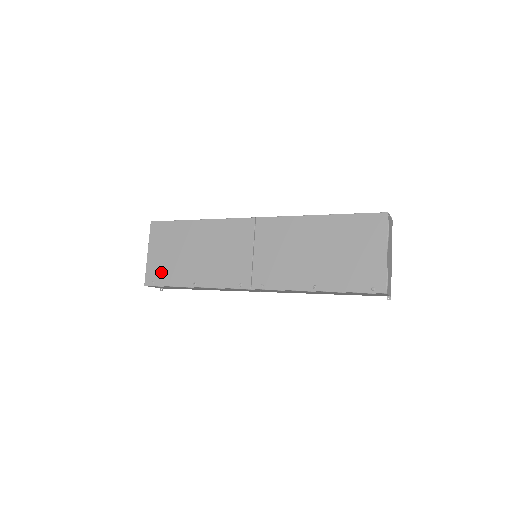
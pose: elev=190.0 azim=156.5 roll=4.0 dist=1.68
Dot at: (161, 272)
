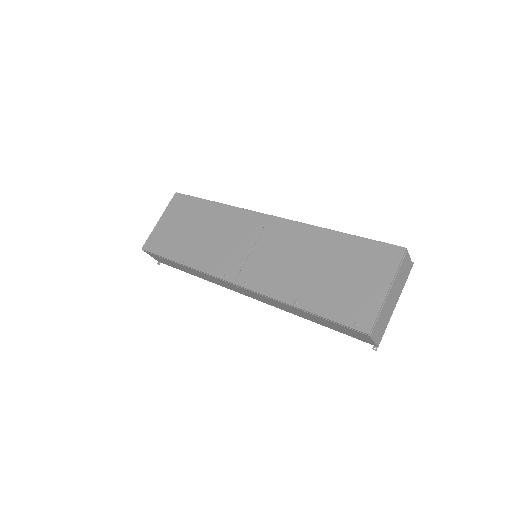
Dot at: (161, 241)
